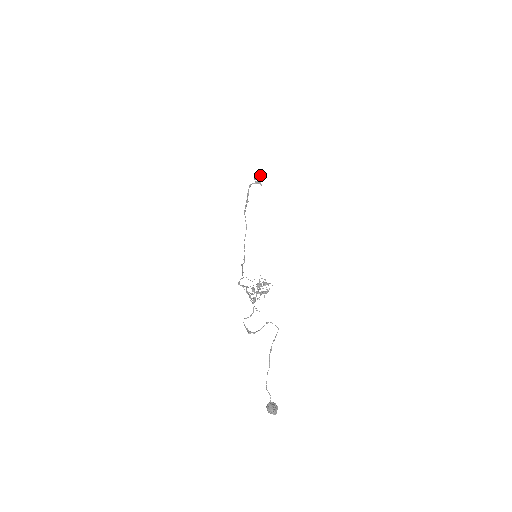
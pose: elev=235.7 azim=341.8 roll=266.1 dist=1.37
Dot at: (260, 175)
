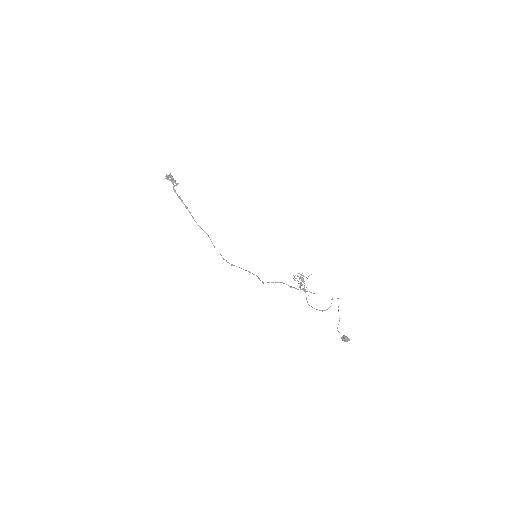
Dot at: (169, 174)
